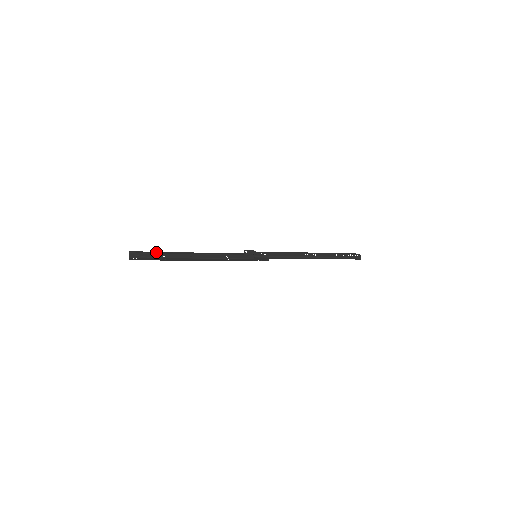
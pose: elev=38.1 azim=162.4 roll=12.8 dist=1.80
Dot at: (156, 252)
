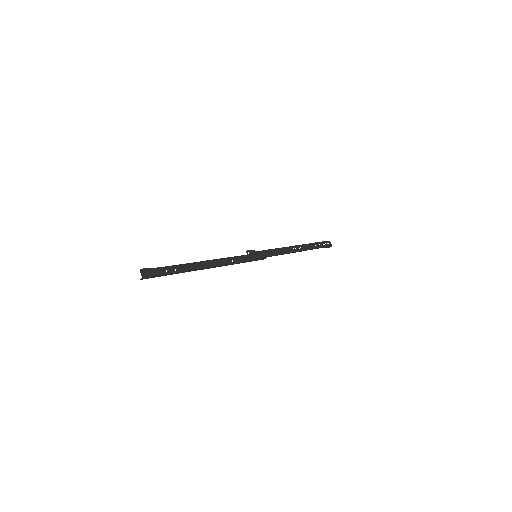
Dot at: (168, 266)
